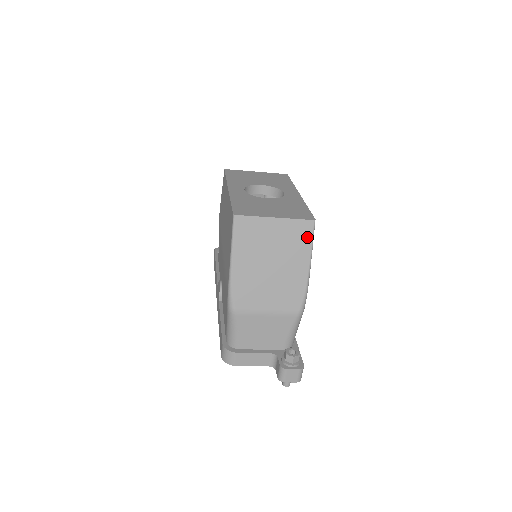
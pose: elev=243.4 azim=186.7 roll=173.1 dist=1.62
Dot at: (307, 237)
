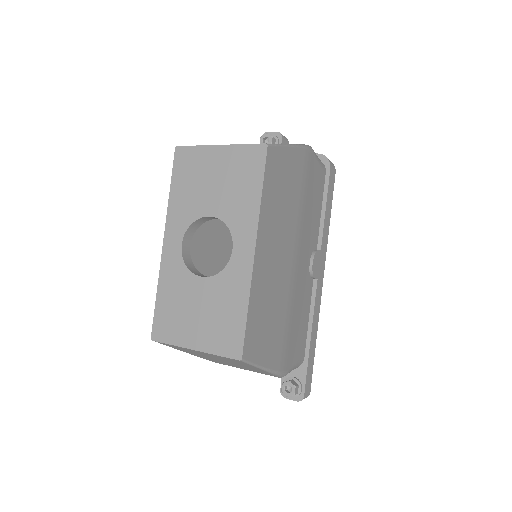
Dot at: (243, 363)
